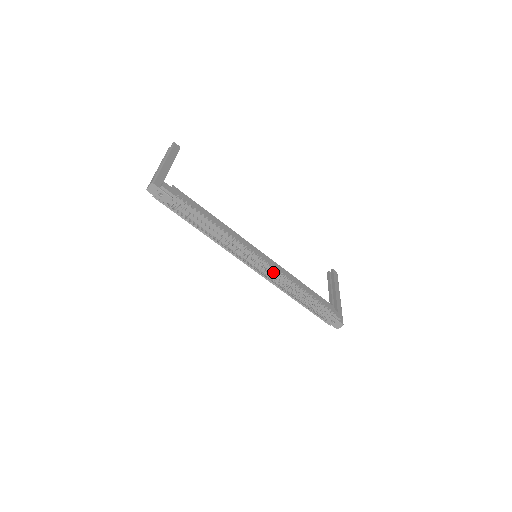
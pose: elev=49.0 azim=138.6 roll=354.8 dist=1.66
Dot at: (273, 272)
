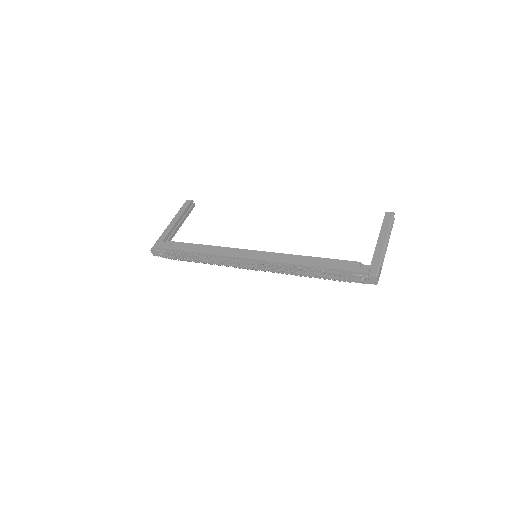
Dot at: (262, 265)
